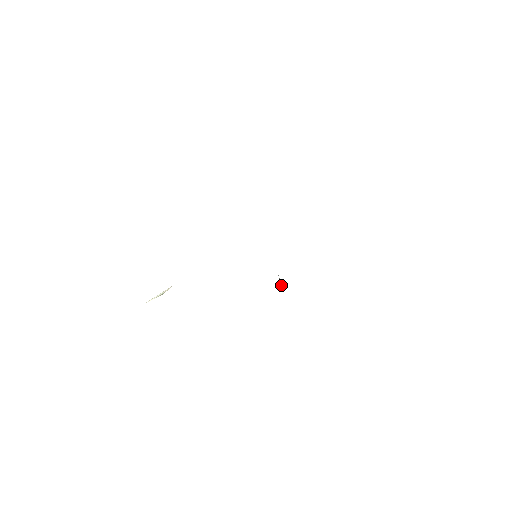
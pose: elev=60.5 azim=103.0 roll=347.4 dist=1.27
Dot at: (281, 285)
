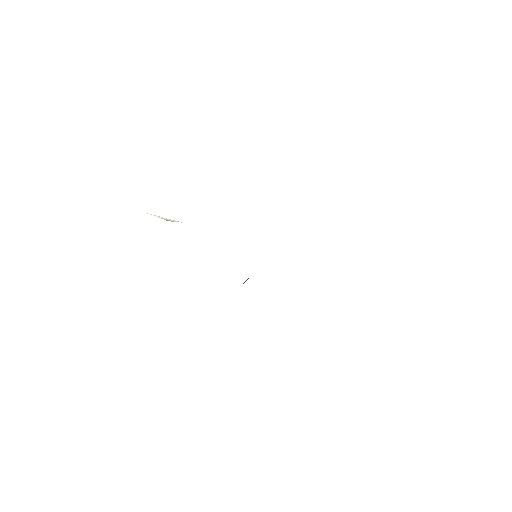
Dot at: (246, 280)
